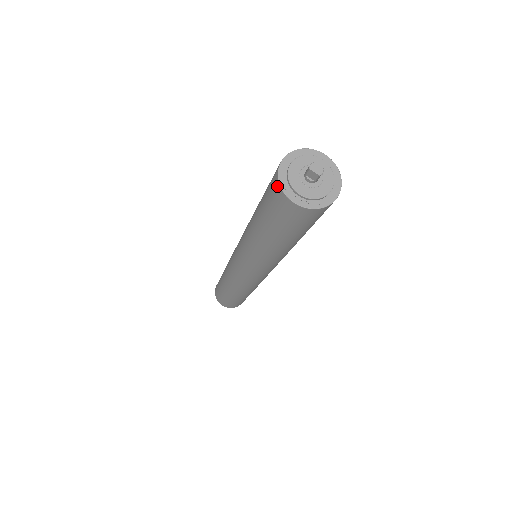
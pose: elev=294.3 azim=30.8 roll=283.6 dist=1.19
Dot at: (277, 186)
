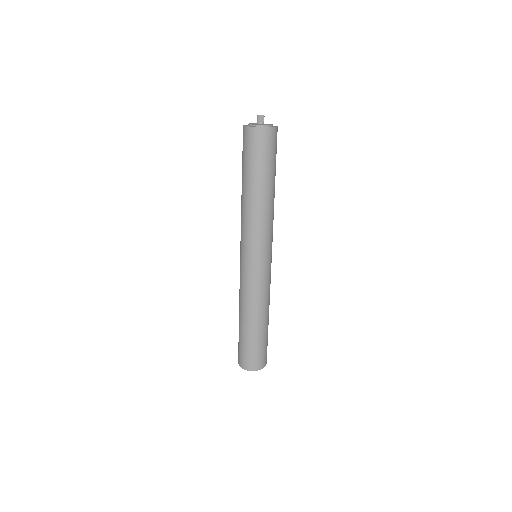
Dot at: (255, 131)
